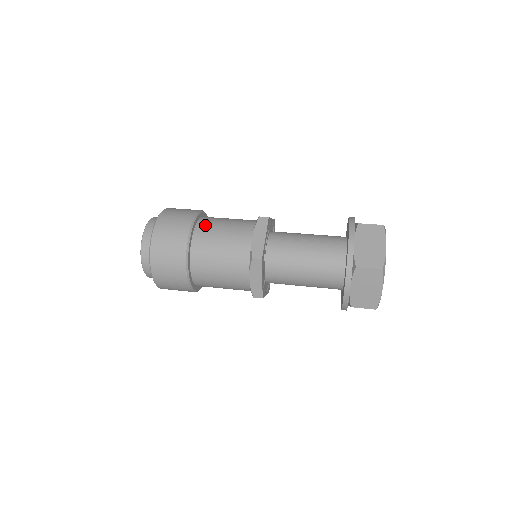
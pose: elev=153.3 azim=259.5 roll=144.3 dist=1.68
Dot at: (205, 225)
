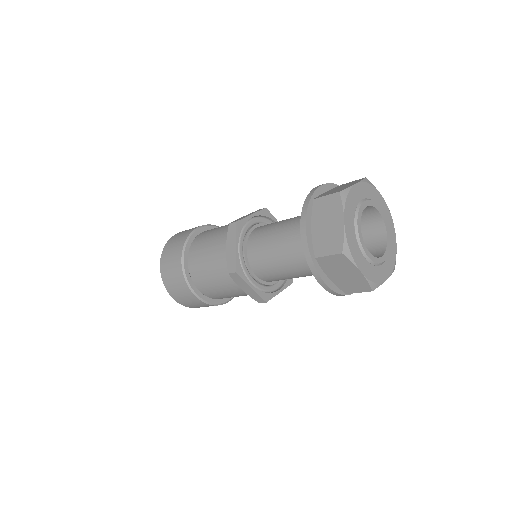
Dot at: (195, 246)
